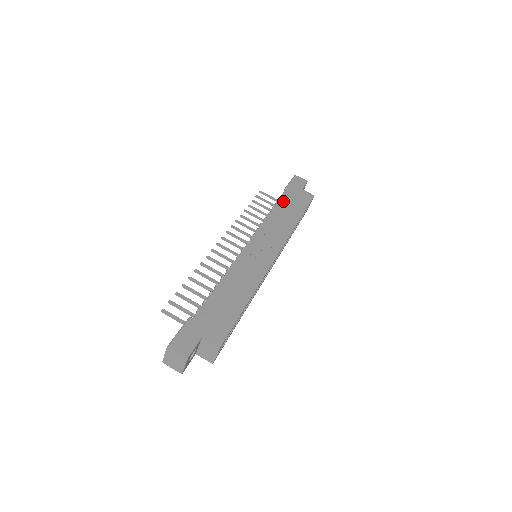
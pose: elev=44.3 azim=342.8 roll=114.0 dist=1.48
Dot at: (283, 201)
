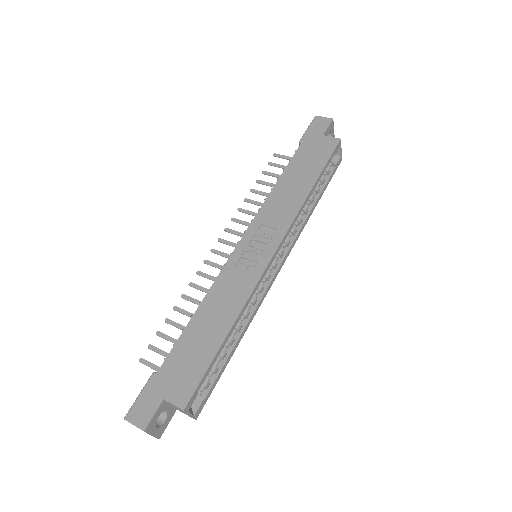
Dot at: (292, 164)
